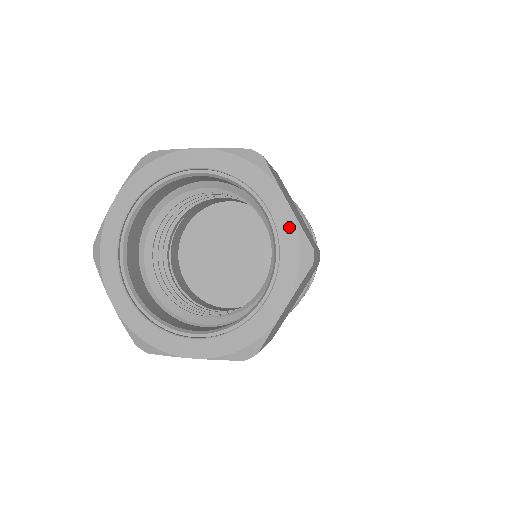
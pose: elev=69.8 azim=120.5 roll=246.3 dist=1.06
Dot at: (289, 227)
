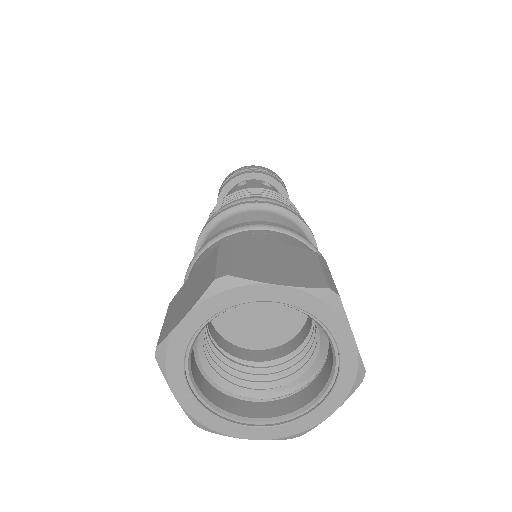
Dot at: (351, 359)
